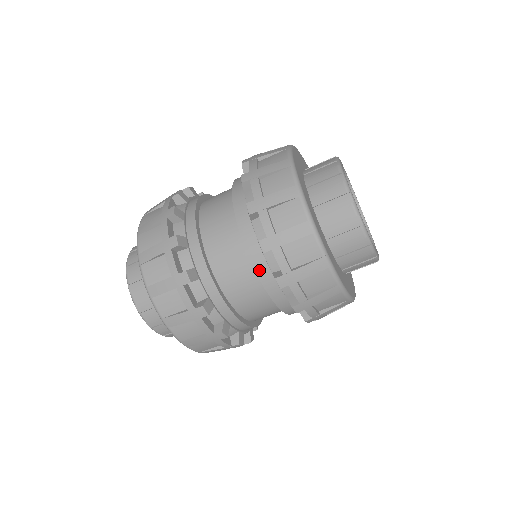
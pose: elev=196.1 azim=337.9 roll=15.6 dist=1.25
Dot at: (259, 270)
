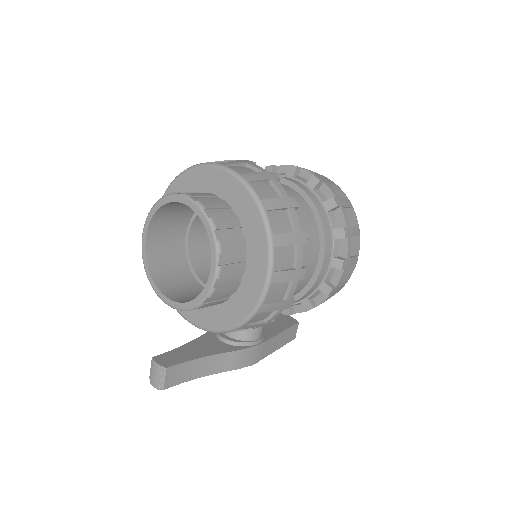
Dot at: (313, 200)
